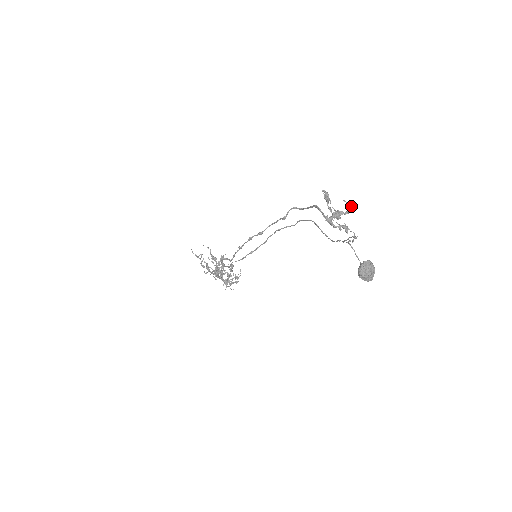
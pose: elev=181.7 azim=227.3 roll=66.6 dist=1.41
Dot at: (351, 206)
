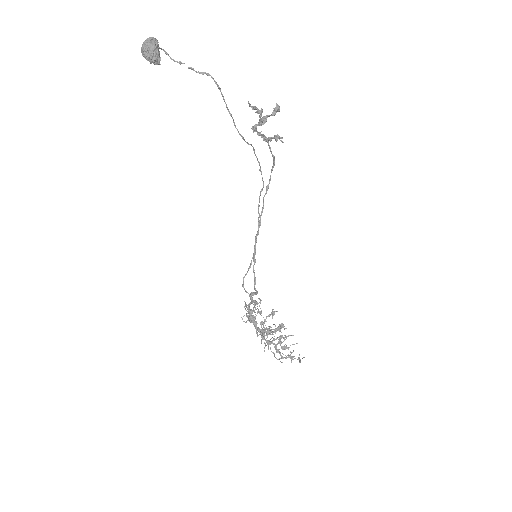
Dot at: (276, 107)
